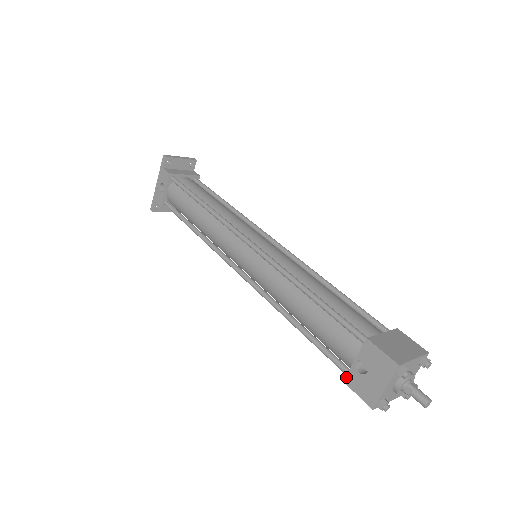
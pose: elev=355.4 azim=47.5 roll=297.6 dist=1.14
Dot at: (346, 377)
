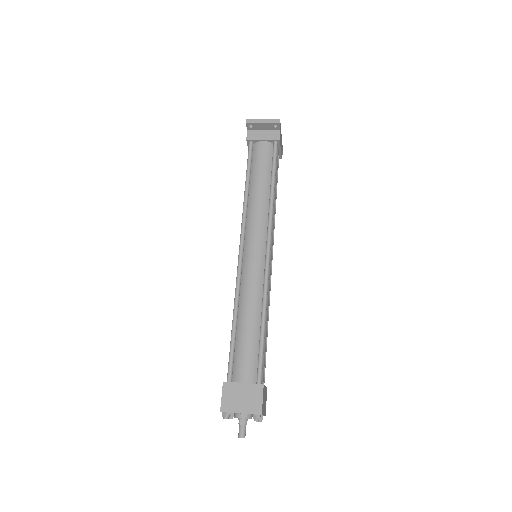
Dot at: occluded
